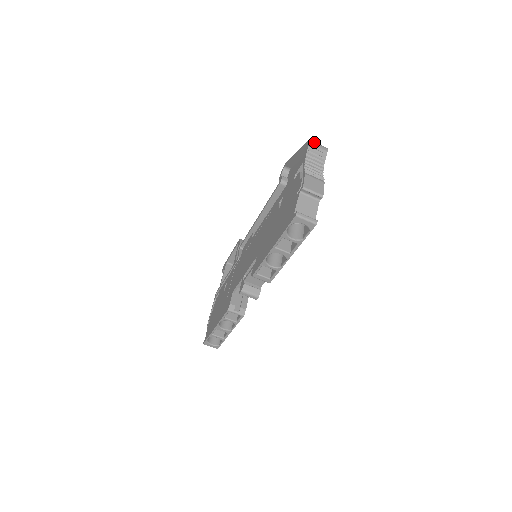
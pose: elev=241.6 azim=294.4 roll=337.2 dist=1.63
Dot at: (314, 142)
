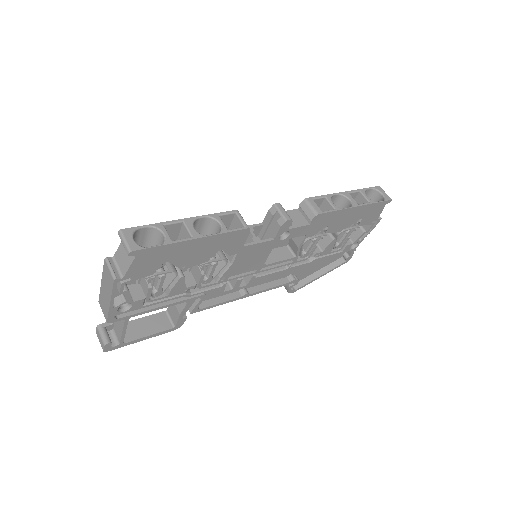
Dot at: occluded
